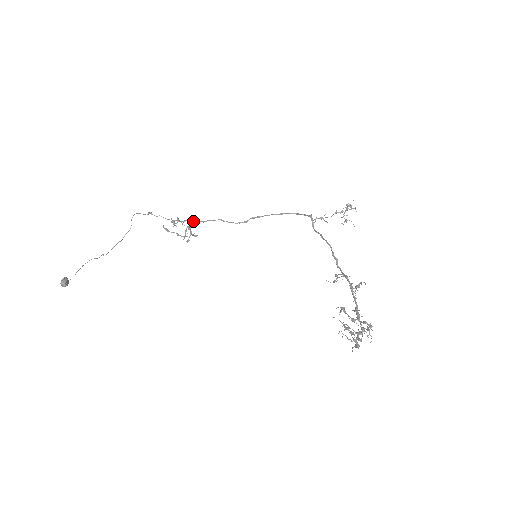
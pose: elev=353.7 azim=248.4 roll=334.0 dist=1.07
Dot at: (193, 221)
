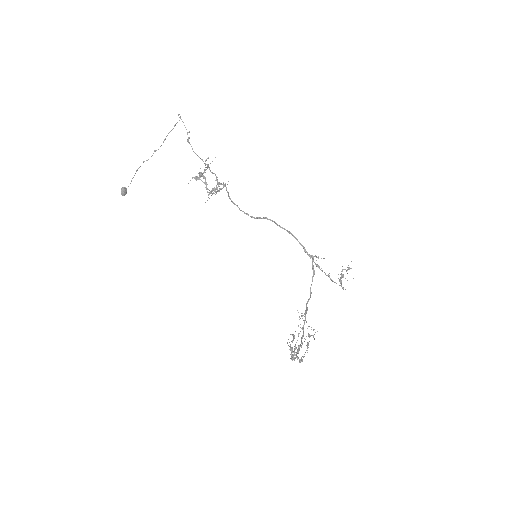
Dot at: (218, 183)
